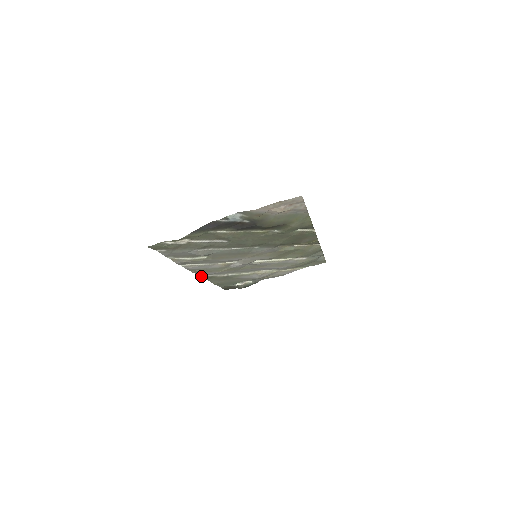
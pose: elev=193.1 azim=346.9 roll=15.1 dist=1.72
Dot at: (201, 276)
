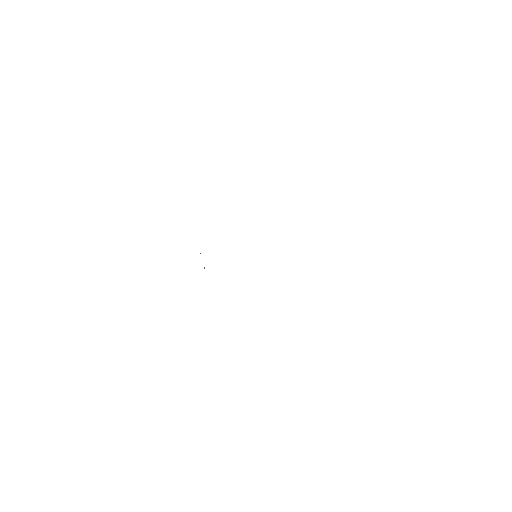
Dot at: occluded
